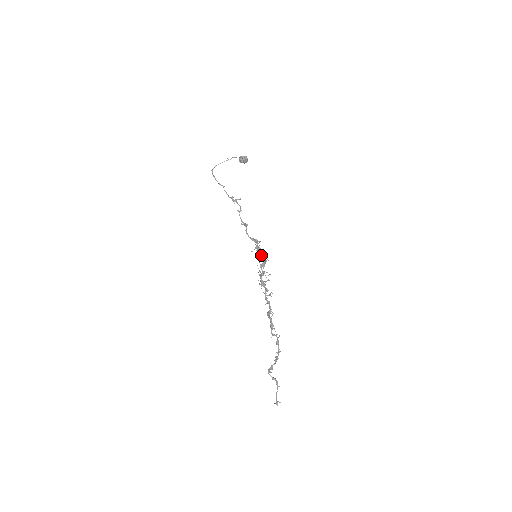
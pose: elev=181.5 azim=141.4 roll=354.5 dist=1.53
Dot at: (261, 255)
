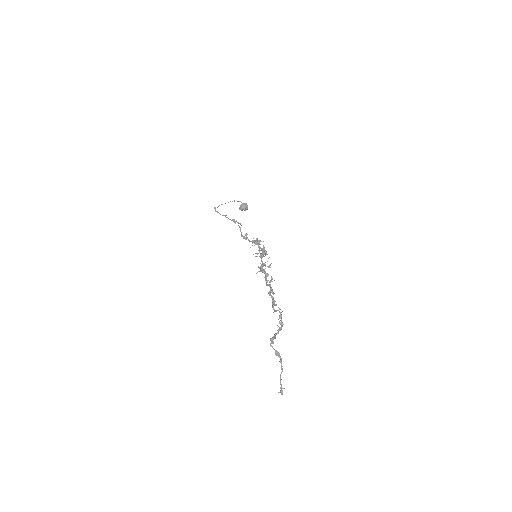
Dot at: (261, 248)
